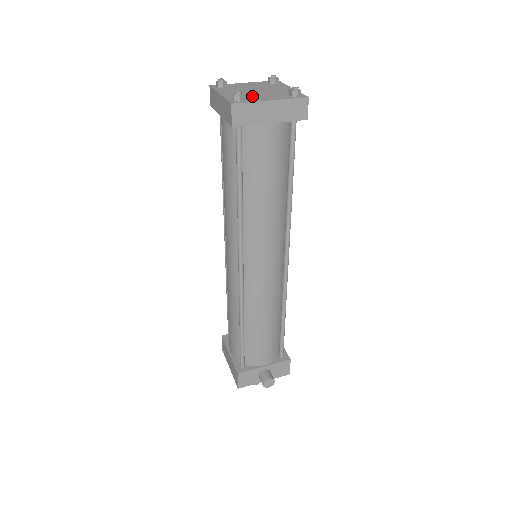
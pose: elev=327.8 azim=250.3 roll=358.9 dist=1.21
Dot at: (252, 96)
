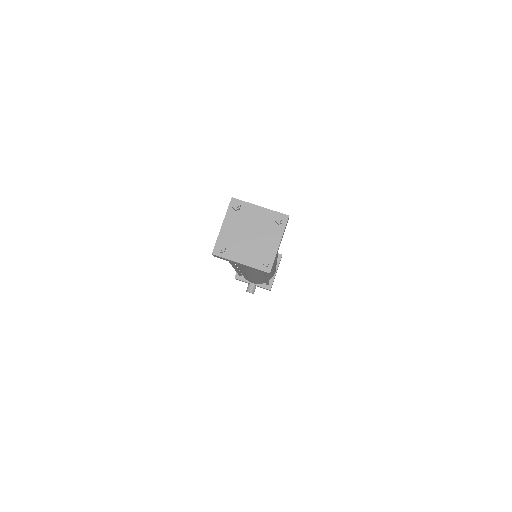
Dot at: (237, 246)
